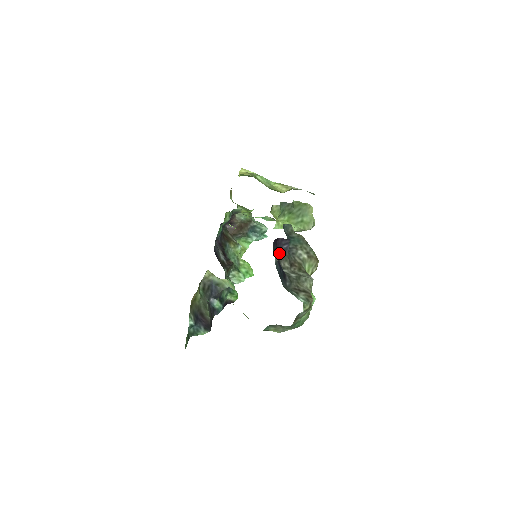
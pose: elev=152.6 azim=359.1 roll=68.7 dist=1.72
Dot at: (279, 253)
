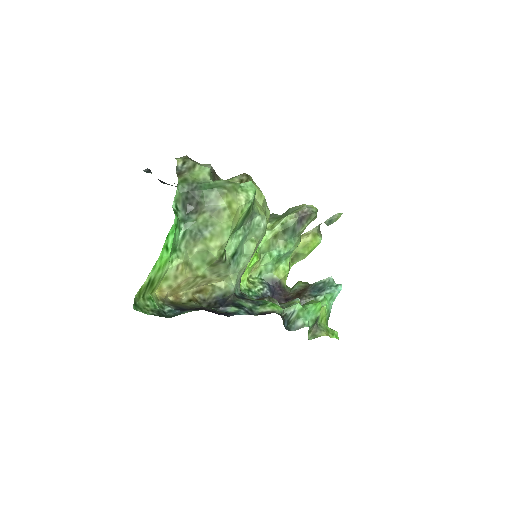
Dot at: occluded
